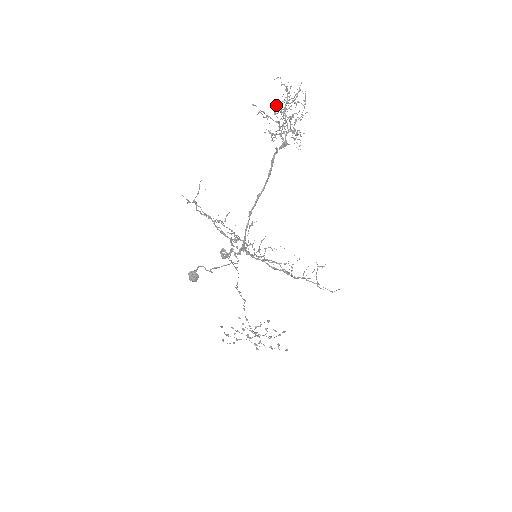
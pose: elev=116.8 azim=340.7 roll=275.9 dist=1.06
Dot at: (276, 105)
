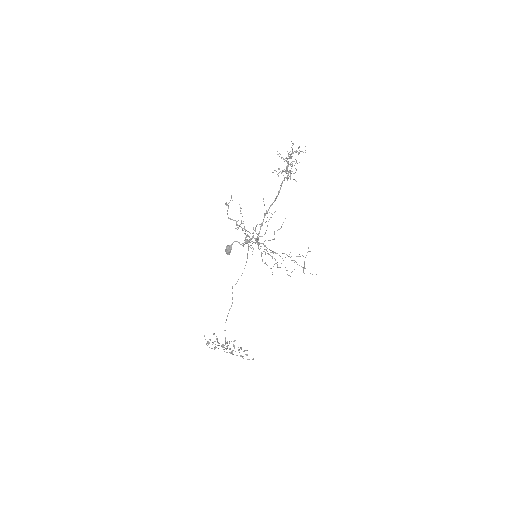
Dot at: occluded
